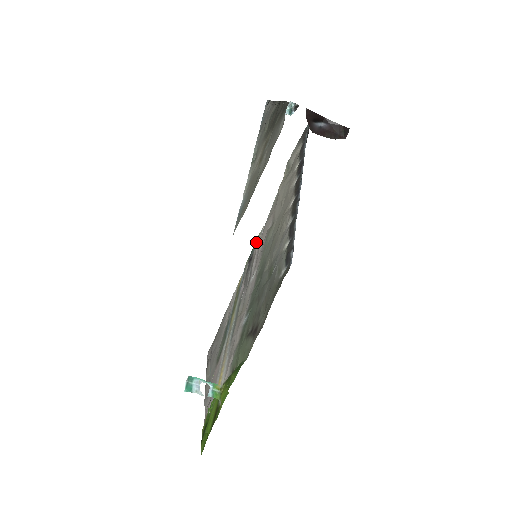
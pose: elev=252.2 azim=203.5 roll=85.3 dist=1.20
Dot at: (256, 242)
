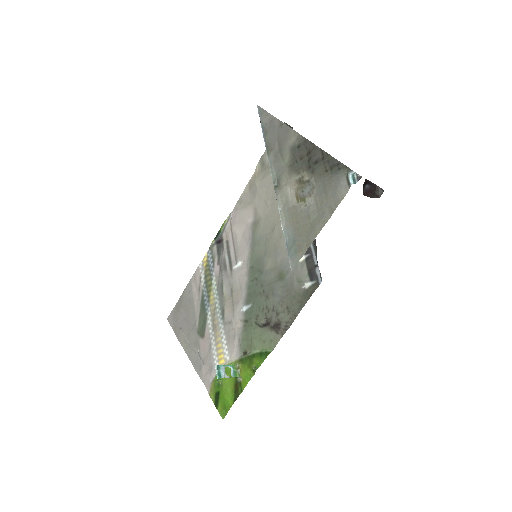
Dot at: (225, 226)
